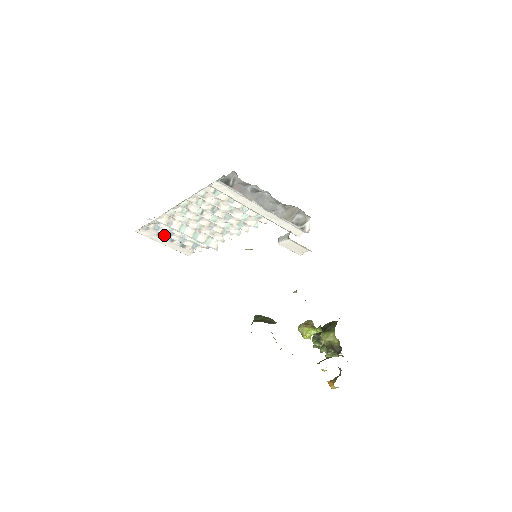
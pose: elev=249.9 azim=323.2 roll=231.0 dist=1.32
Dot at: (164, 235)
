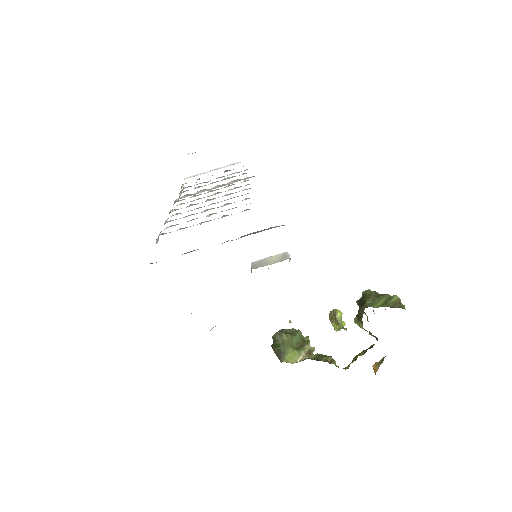
Dot at: occluded
